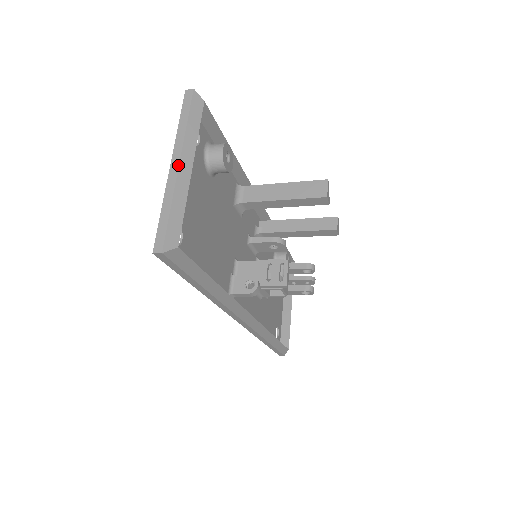
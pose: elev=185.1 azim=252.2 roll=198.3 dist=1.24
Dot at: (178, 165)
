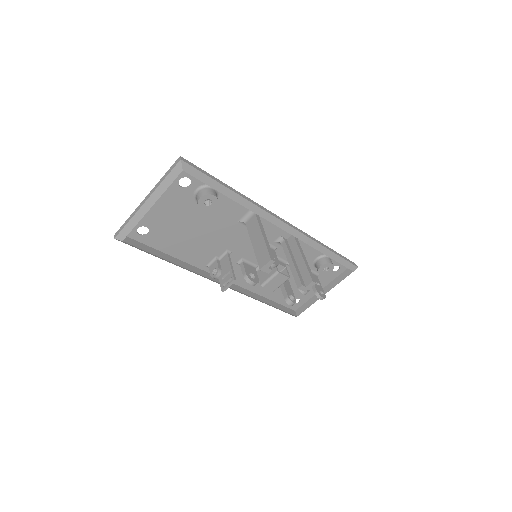
Dot at: (145, 201)
